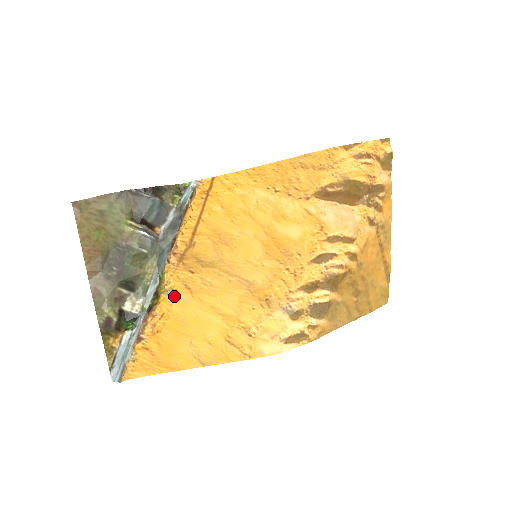
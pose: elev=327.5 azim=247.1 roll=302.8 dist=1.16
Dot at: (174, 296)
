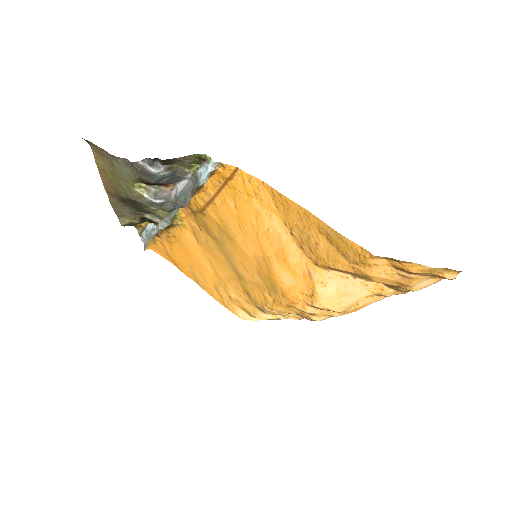
Dot at: (184, 232)
